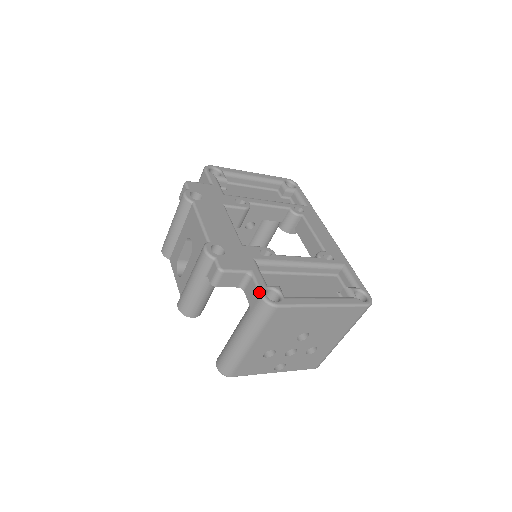
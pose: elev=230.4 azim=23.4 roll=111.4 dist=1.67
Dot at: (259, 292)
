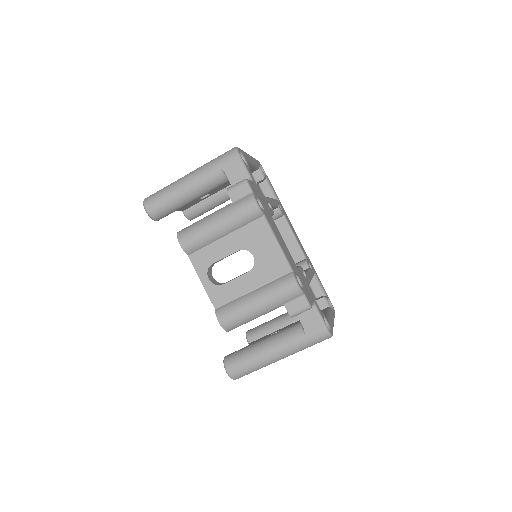
Dot at: (324, 324)
